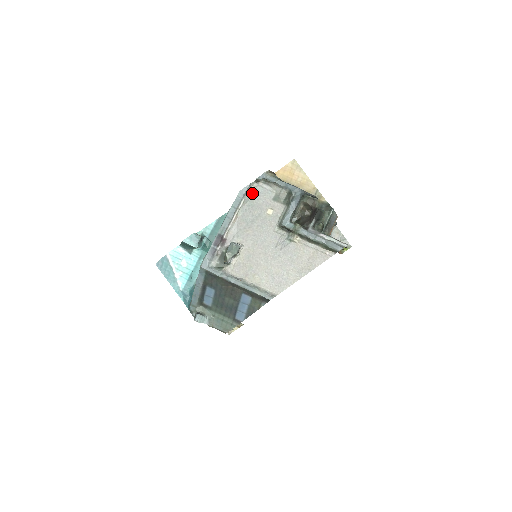
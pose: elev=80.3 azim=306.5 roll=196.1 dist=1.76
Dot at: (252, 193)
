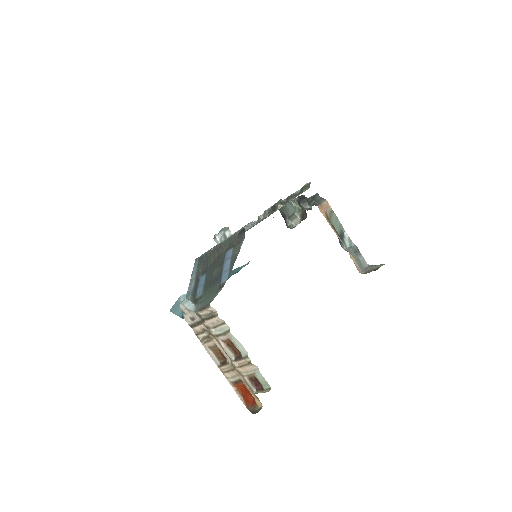
Dot at: occluded
